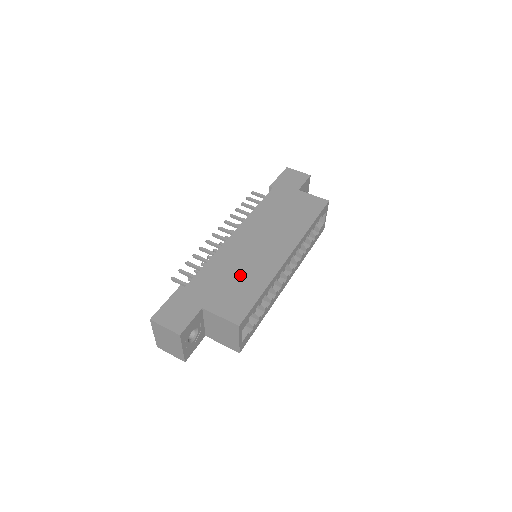
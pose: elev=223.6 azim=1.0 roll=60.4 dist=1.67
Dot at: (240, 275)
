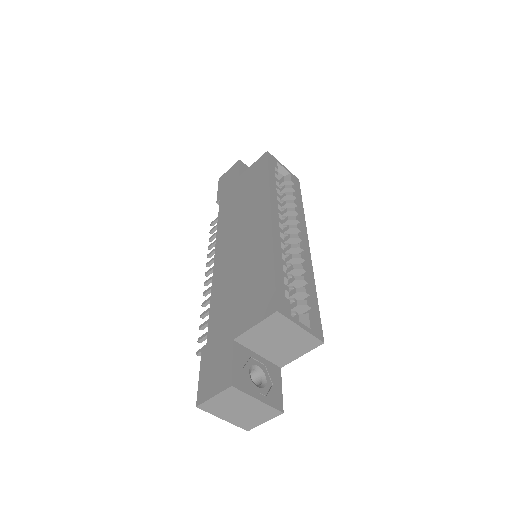
Dot at: (244, 277)
